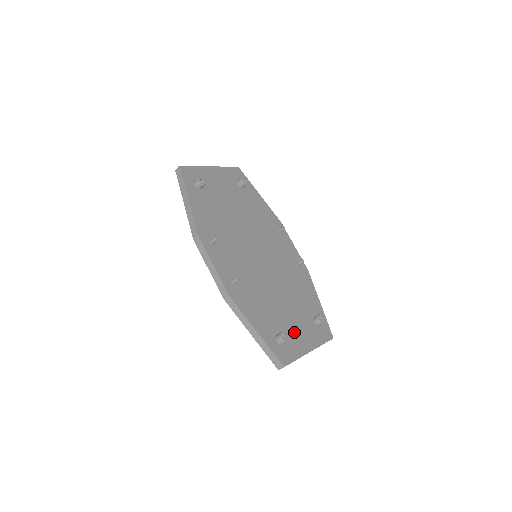
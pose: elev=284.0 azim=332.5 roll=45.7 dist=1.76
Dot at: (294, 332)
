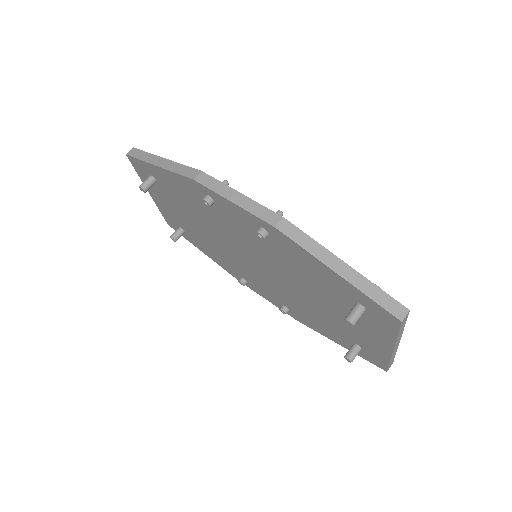
Dot at: occluded
